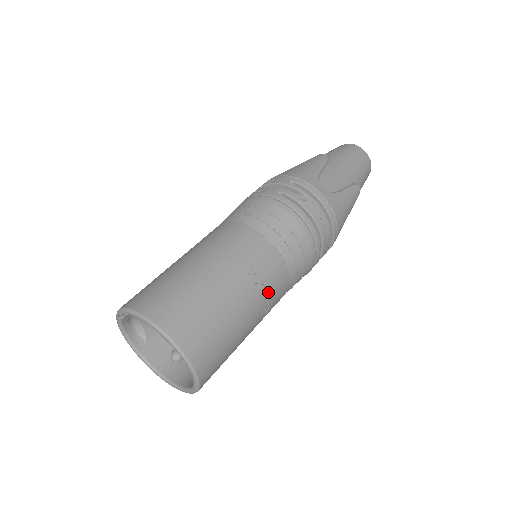
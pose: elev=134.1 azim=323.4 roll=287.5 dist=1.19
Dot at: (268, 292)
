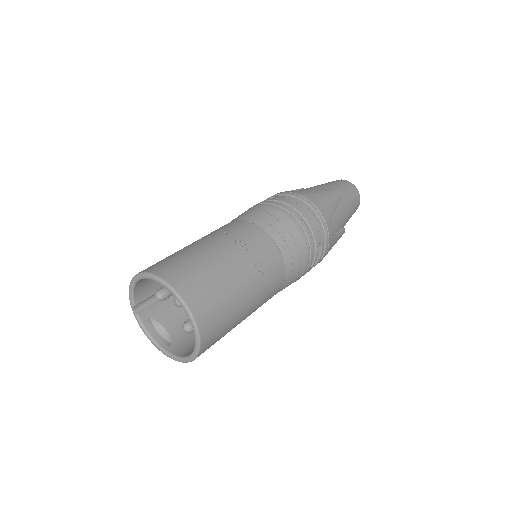
Dot at: (248, 246)
